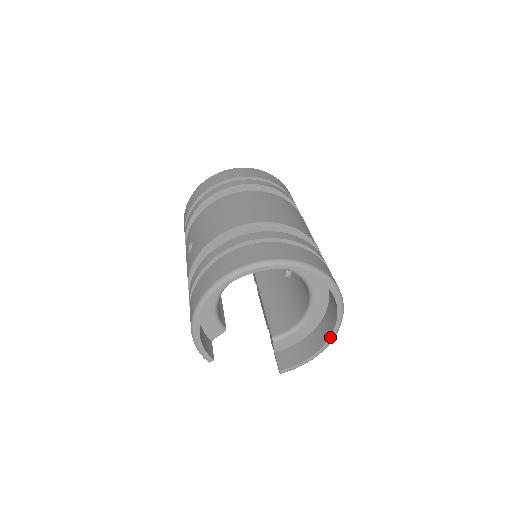
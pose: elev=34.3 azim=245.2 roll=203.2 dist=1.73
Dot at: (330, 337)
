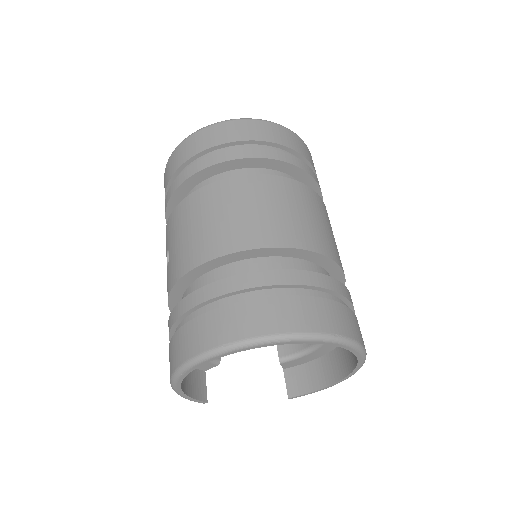
Dot at: (348, 375)
